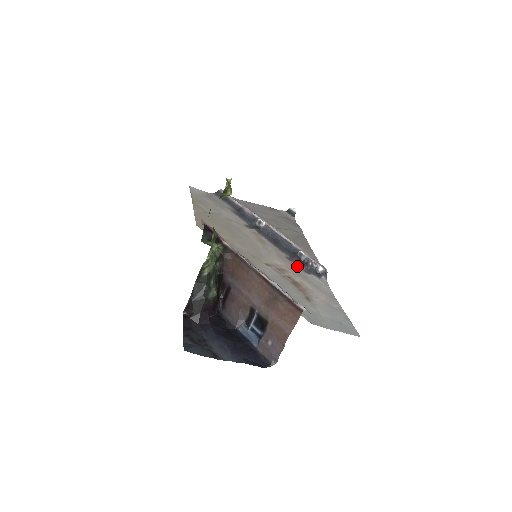
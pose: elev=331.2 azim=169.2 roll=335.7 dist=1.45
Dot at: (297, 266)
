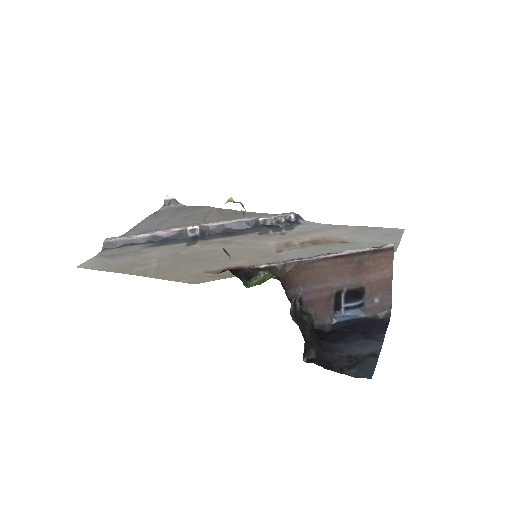
Dot at: (278, 232)
